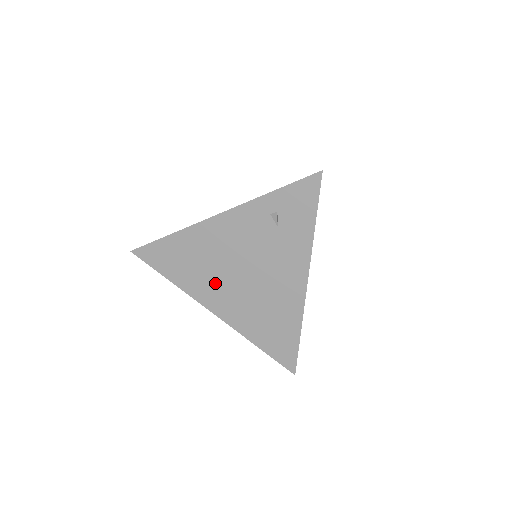
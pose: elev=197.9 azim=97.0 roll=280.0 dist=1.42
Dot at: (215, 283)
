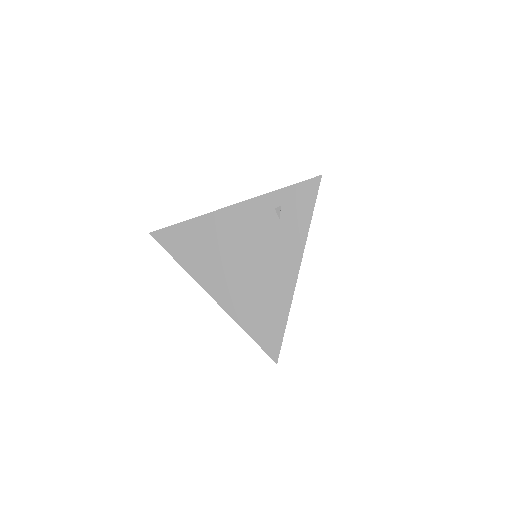
Dot at: (218, 267)
